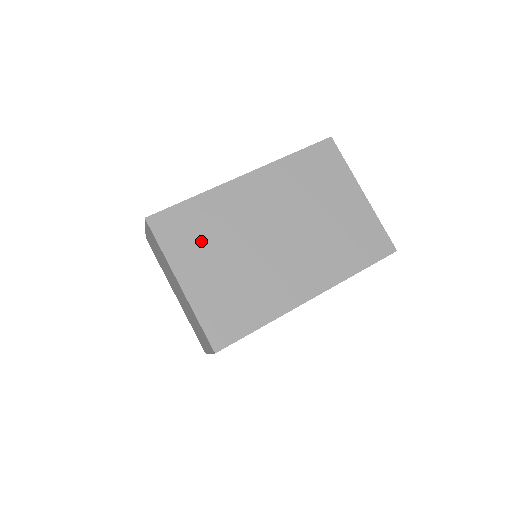
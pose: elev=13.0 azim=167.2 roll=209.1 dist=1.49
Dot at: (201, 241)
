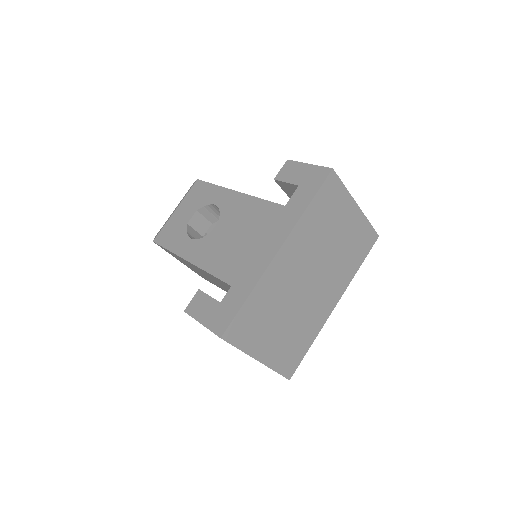
Dot at: (263, 324)
